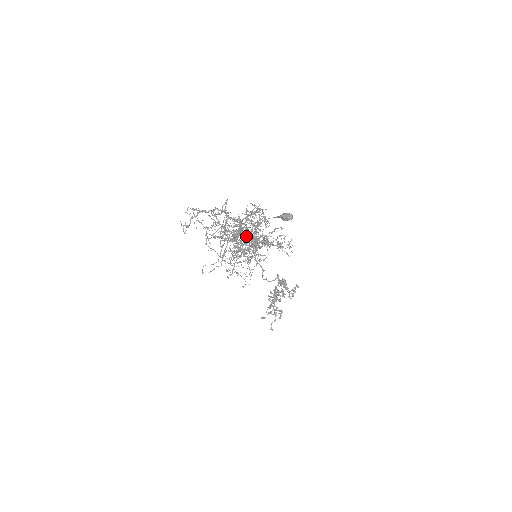
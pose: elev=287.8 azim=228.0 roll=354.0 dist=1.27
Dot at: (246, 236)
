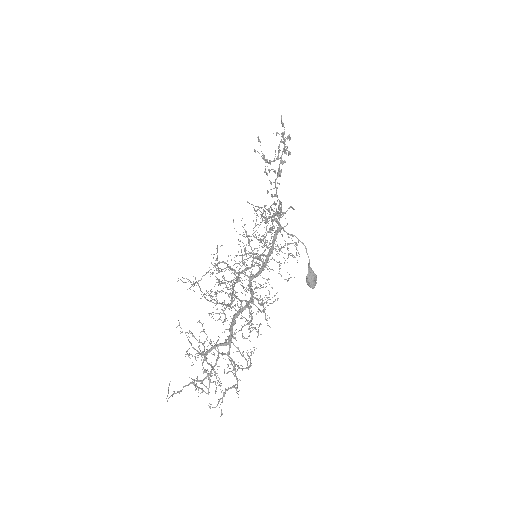
Dot at: (226, 340)
